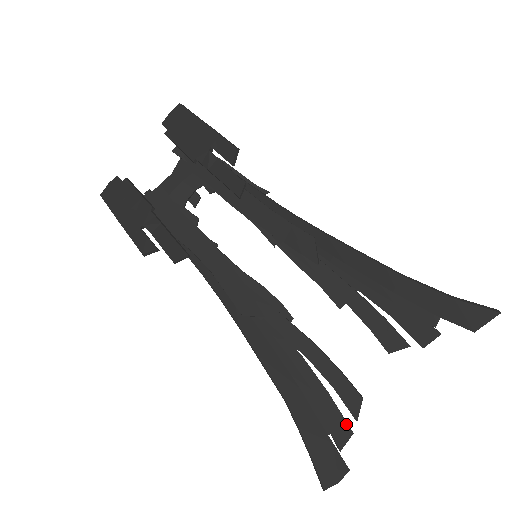
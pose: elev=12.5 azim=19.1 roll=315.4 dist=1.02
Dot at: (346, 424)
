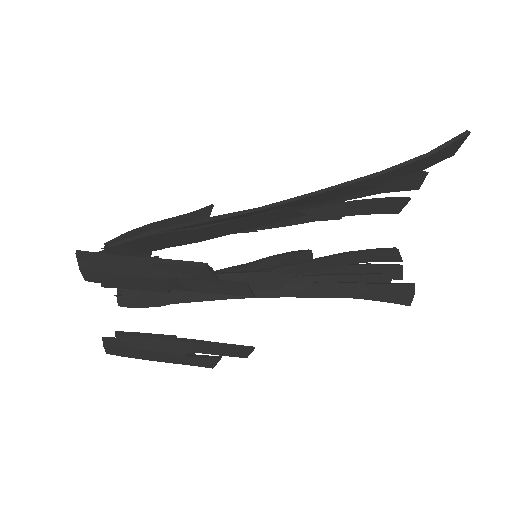
Dot at: (396, 267)
